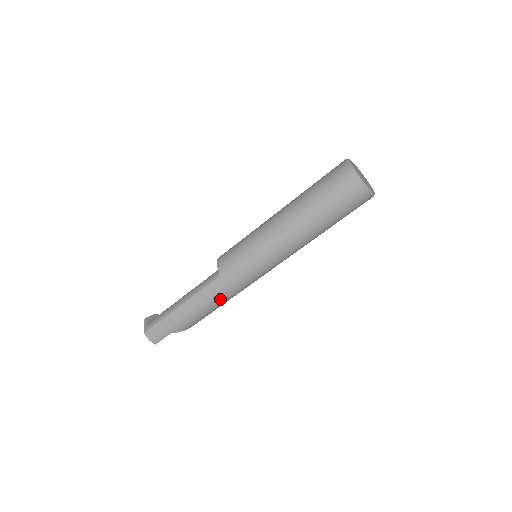
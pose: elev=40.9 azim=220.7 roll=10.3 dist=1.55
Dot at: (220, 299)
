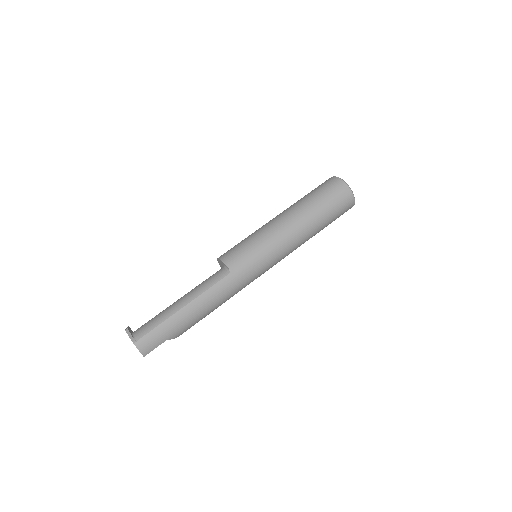
Dot at: (225, 298)
